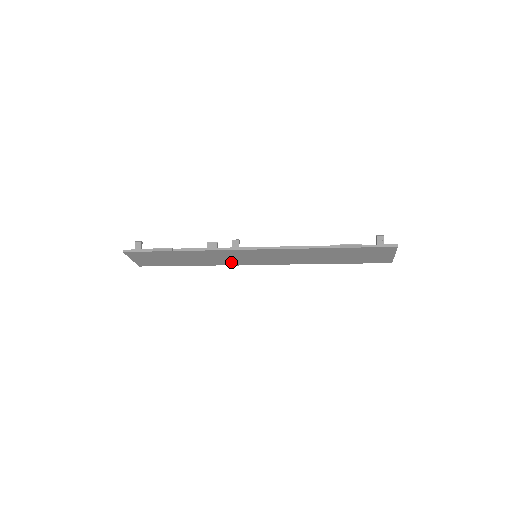
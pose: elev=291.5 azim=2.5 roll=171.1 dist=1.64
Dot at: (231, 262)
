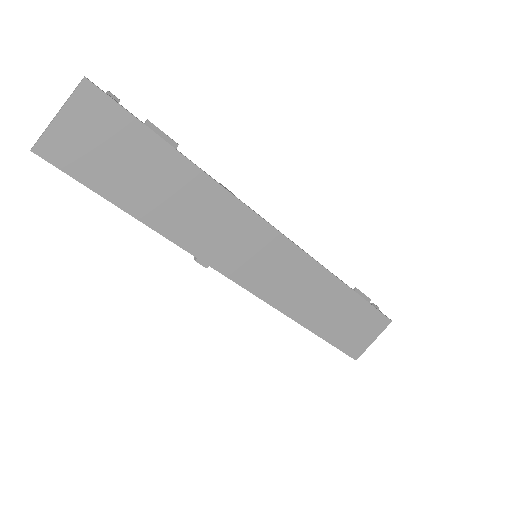
Dot at: (210, 250)
